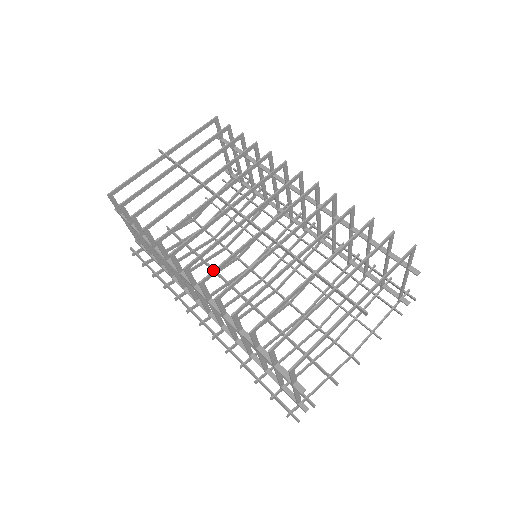
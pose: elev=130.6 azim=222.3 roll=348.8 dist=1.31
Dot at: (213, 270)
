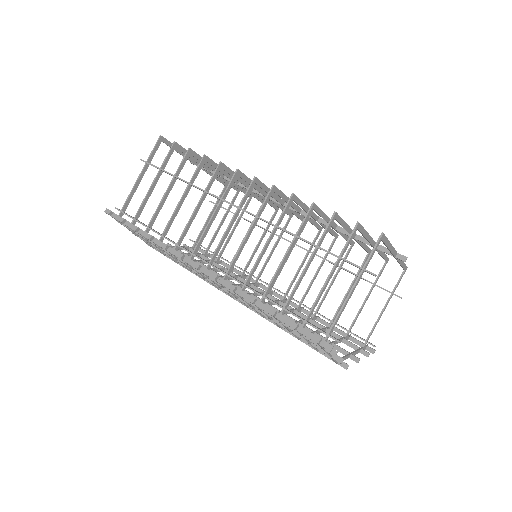
Dot at: (280, 190)
